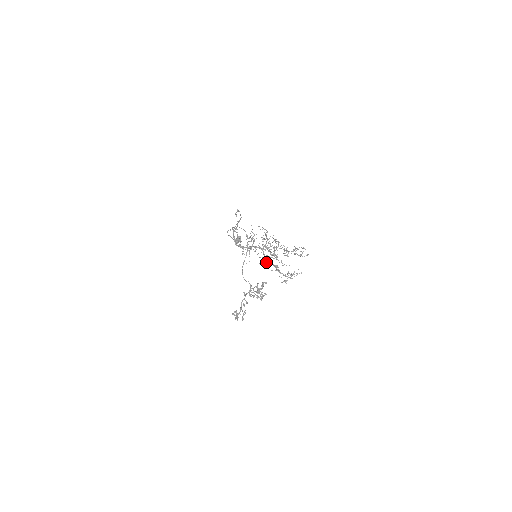
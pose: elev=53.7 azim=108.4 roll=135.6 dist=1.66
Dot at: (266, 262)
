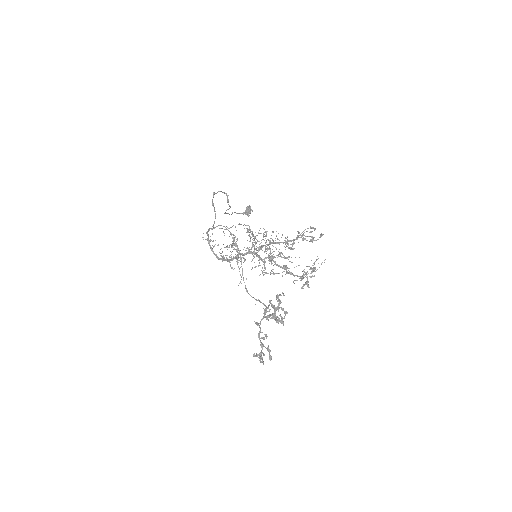
Dot at: (265, 273)
